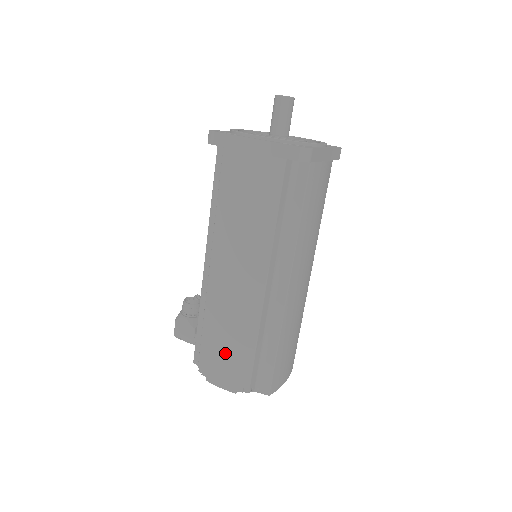
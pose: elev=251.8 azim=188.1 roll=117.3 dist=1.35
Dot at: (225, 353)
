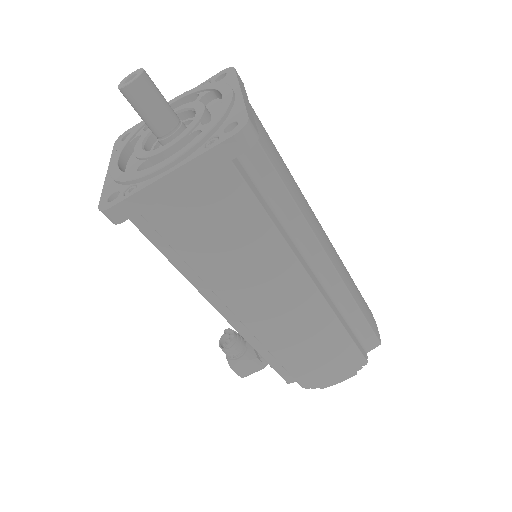
Dot at: (322, 361)
